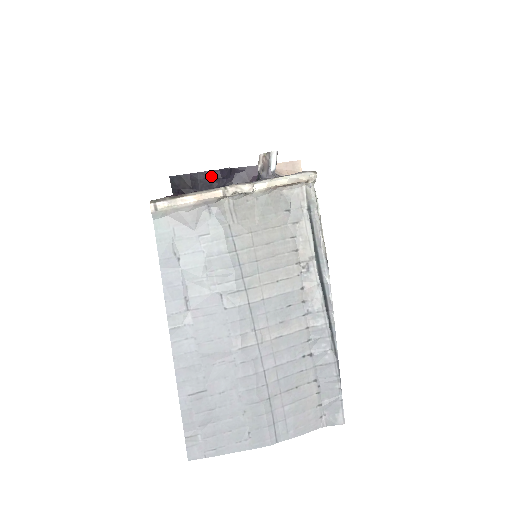
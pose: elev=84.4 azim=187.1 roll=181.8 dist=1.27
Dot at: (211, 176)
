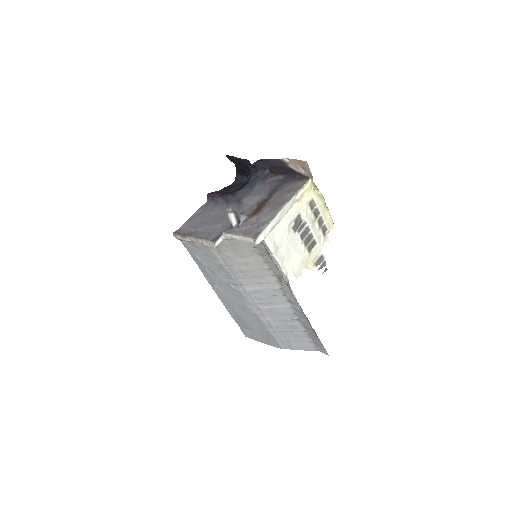
Dot at: (246, 163)
